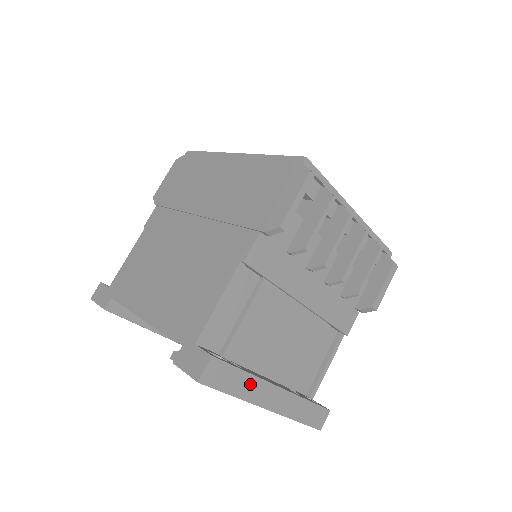
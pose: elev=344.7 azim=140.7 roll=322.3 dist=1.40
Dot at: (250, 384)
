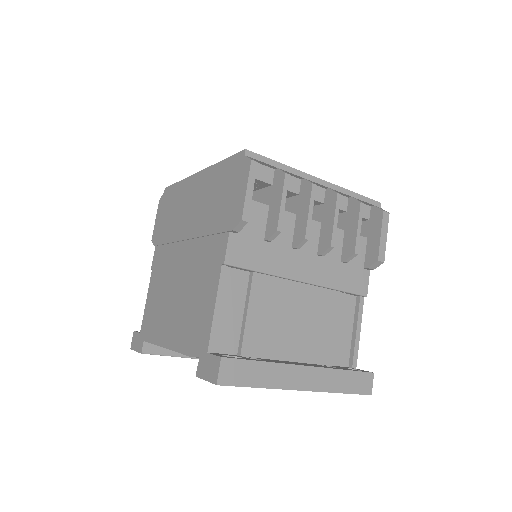
Dot at: (273, 372)
